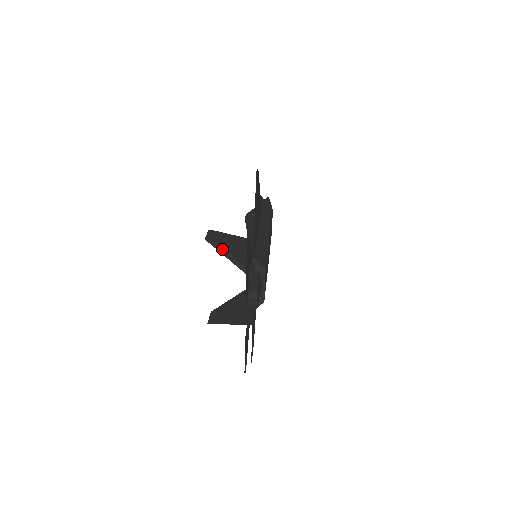
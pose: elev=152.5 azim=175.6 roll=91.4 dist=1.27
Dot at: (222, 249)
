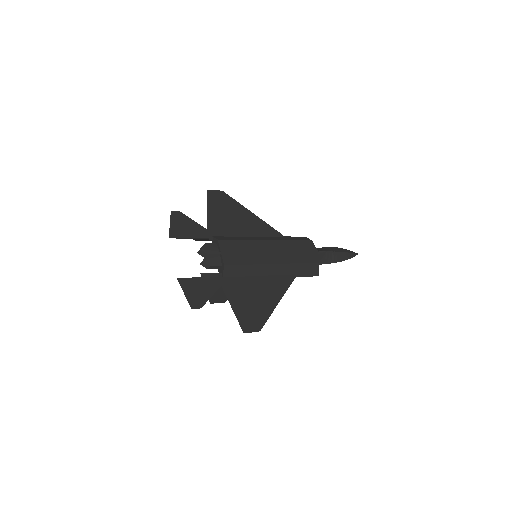
Dot at: occluded
